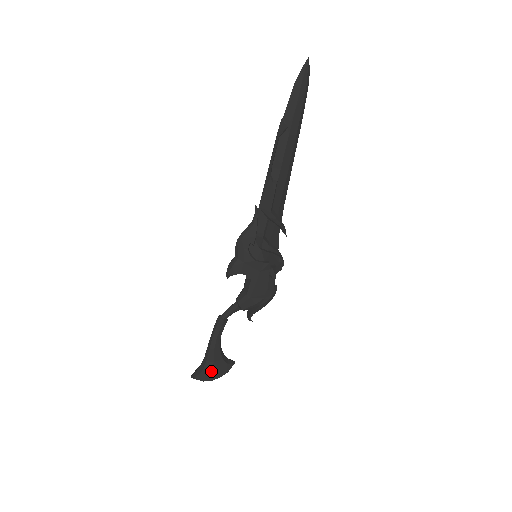
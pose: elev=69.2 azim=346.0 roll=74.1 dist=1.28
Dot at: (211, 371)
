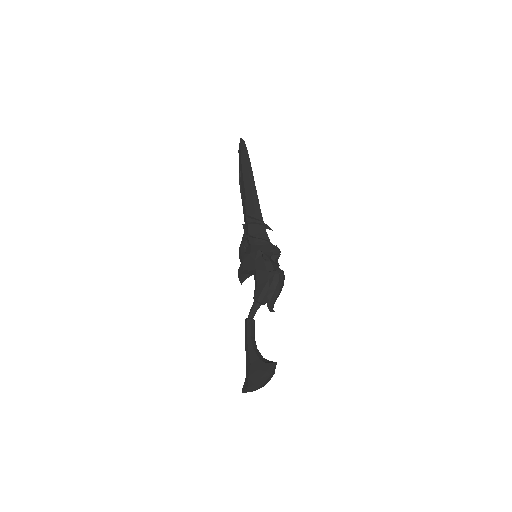
Dot at: (250, 374)
